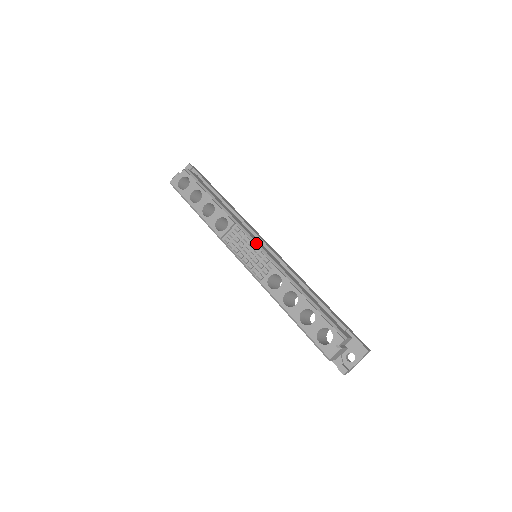
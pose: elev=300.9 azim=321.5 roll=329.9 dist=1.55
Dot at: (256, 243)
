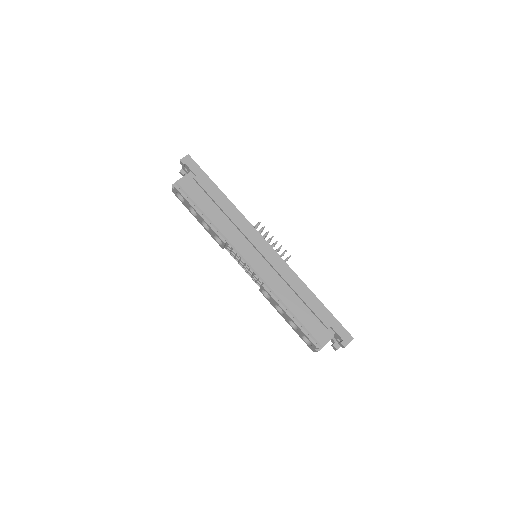
Dot at: (245, 261)
